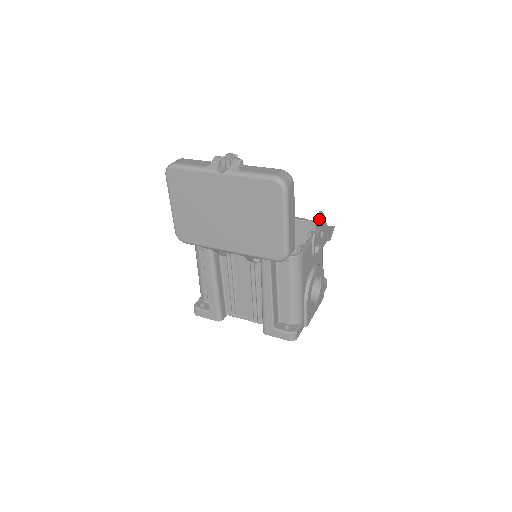
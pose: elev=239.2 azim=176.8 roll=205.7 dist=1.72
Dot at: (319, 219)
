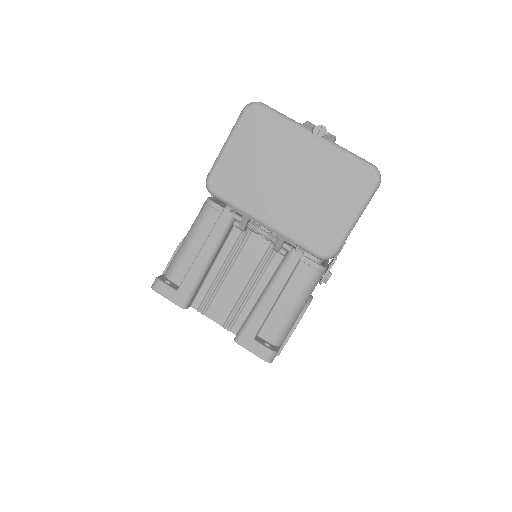
Dot at: occluded
